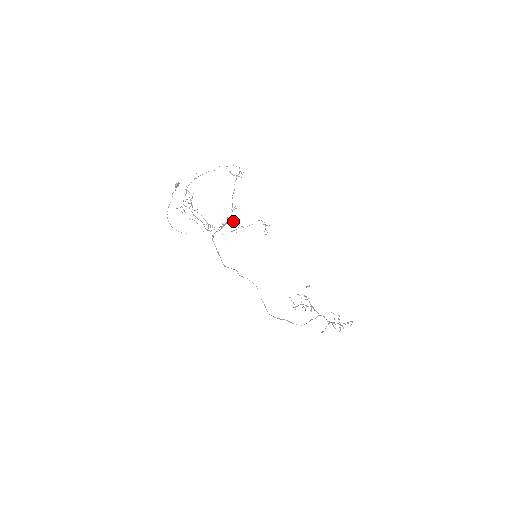
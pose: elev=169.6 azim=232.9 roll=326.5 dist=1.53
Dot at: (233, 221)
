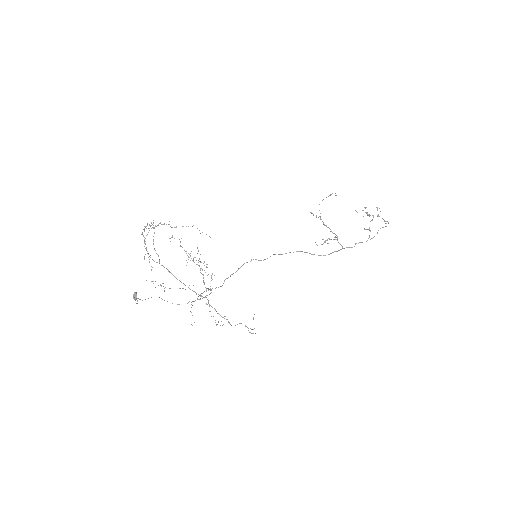
Dot at: occluded
